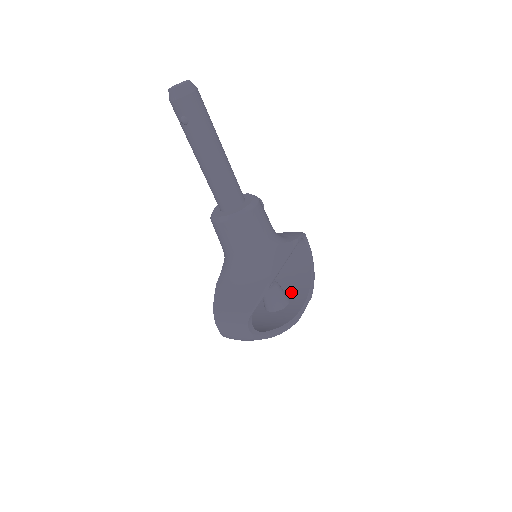
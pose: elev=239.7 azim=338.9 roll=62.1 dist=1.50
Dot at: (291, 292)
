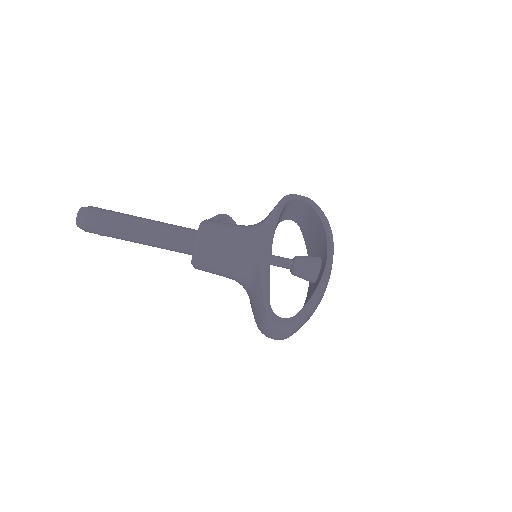
Dot at: (320, 250)
